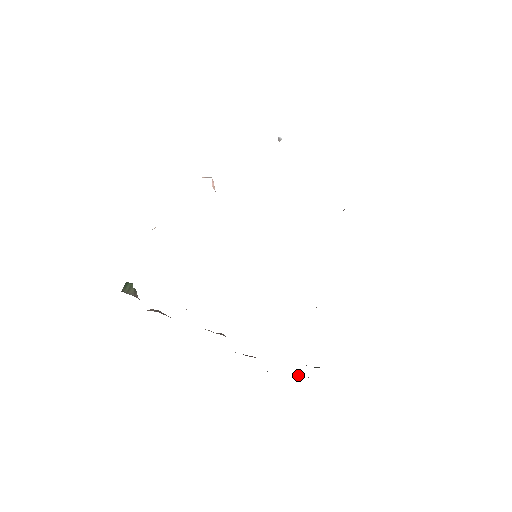
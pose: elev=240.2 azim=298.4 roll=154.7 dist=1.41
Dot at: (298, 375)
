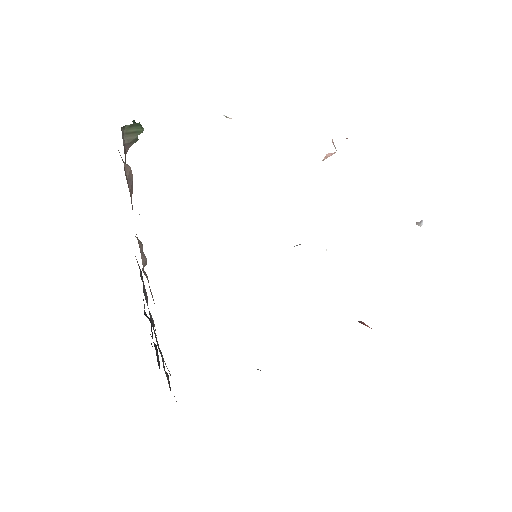
Dot at: (156, 346)
